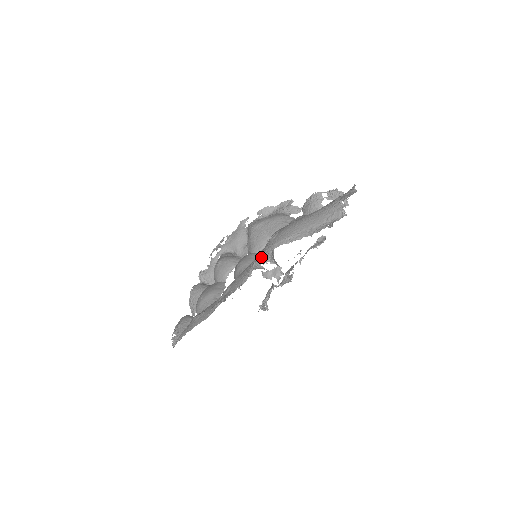
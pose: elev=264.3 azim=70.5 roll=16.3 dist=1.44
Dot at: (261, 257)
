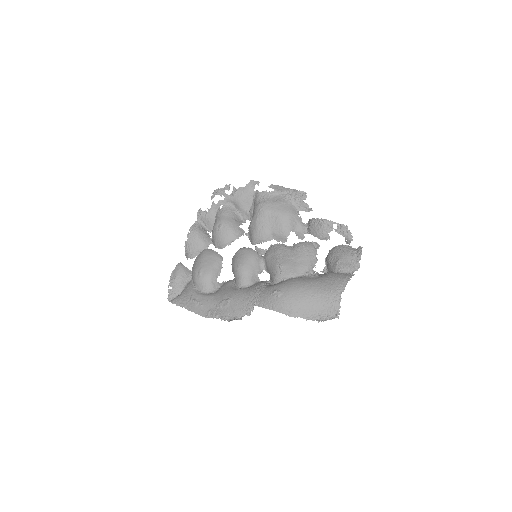
Dot at: (262, 307)
